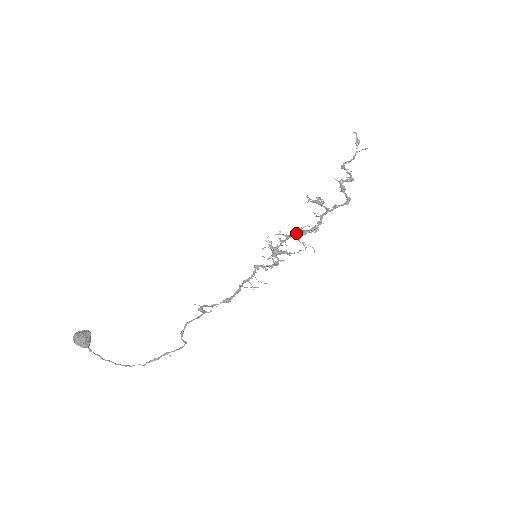
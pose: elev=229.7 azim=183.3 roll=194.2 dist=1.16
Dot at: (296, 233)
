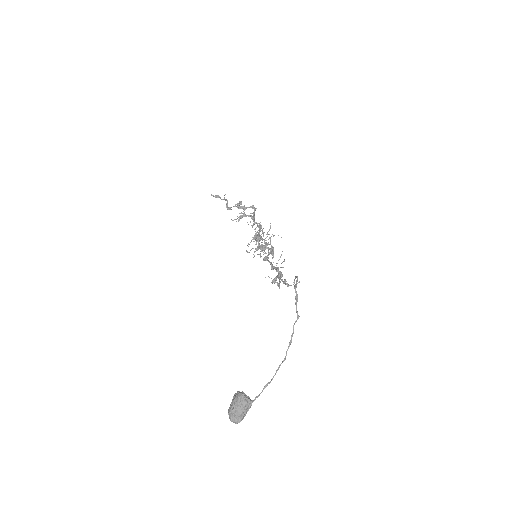
Dot at: occluded
